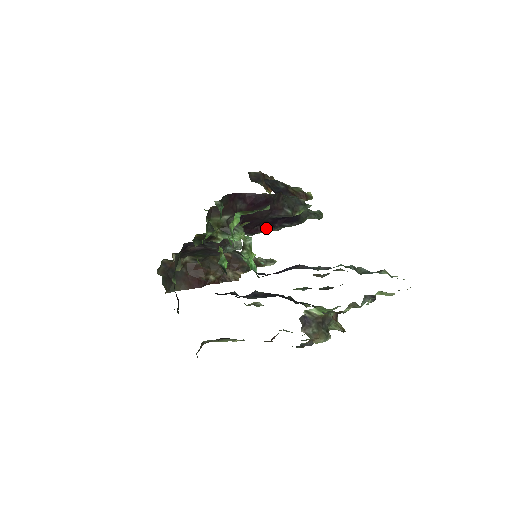
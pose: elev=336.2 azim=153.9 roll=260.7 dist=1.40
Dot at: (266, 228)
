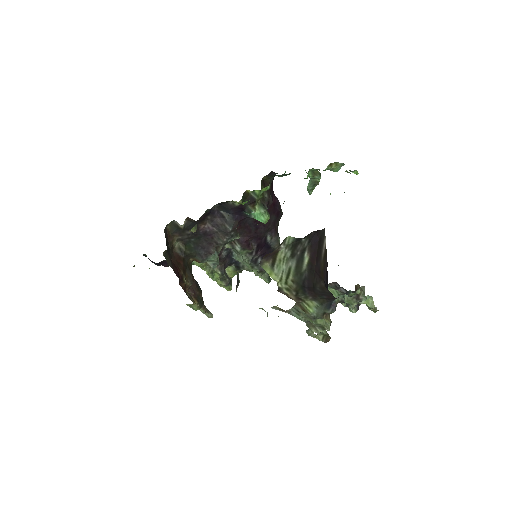
Dot at: (253, 250)
